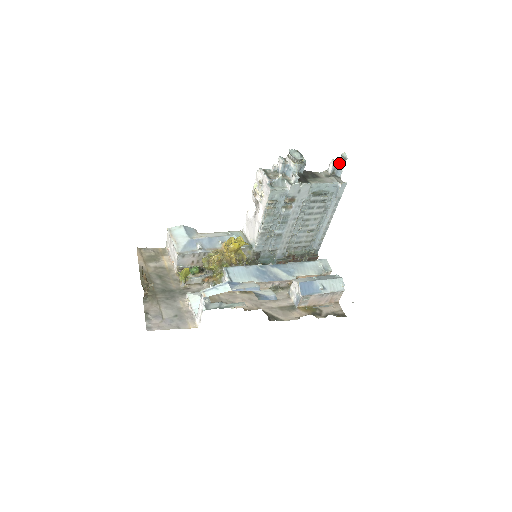
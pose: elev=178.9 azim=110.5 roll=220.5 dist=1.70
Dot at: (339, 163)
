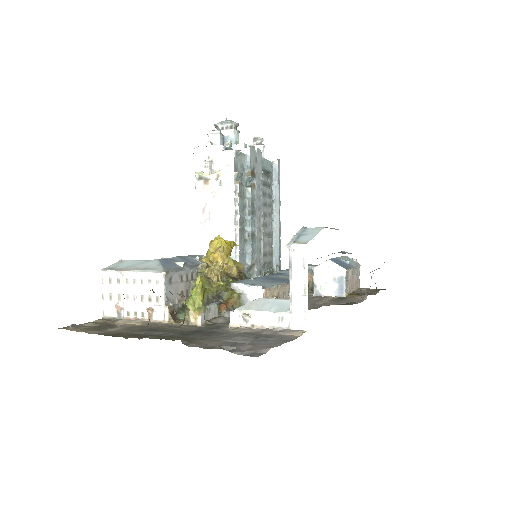
Dot at: occluded
